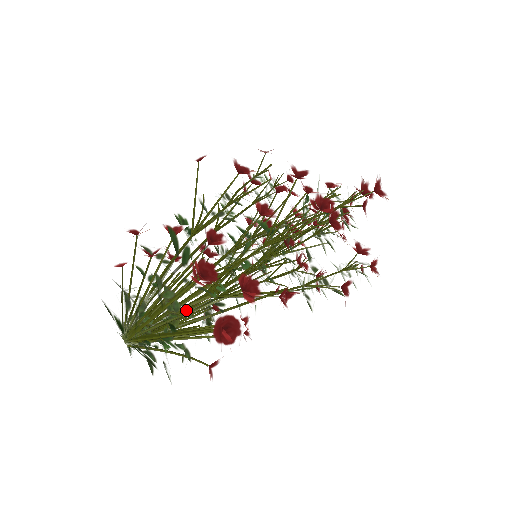
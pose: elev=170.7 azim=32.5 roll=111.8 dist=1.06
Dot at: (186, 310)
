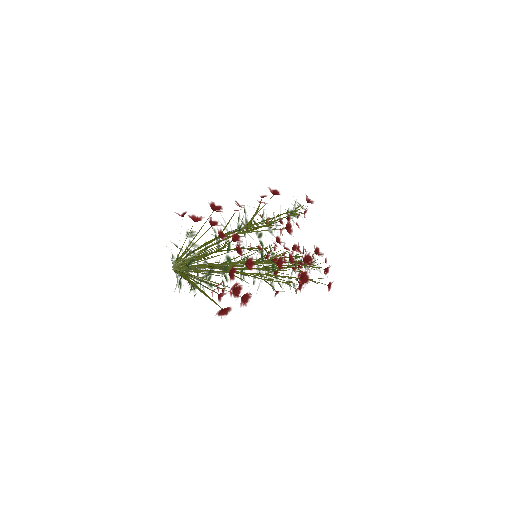
Dot at: (212, 282)
